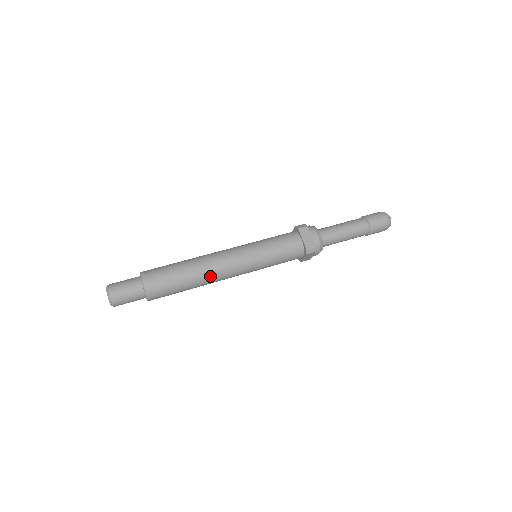
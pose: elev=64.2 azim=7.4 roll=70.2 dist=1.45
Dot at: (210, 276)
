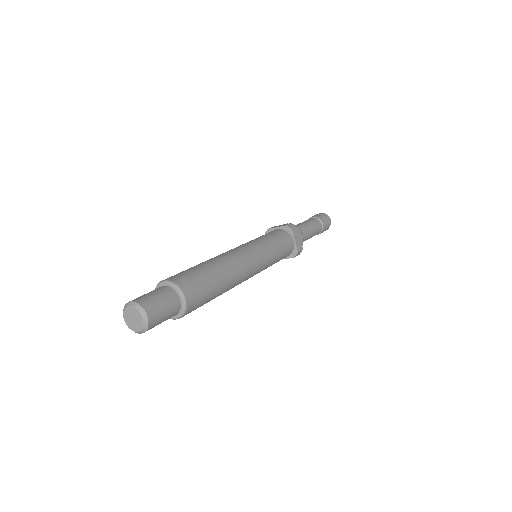
Dot at: (229, 261)
